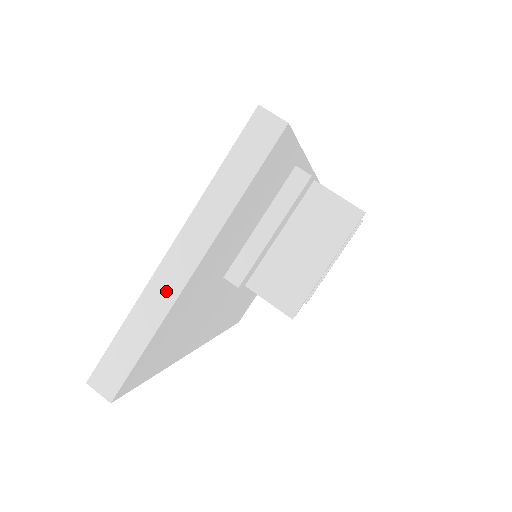
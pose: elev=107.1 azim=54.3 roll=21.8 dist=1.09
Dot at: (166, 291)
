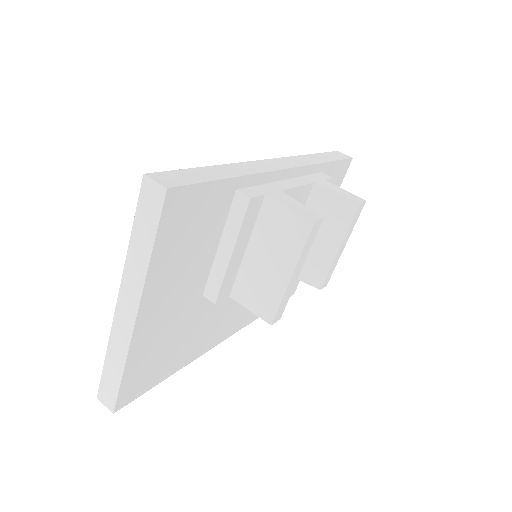
Dot at: (123, 333)
